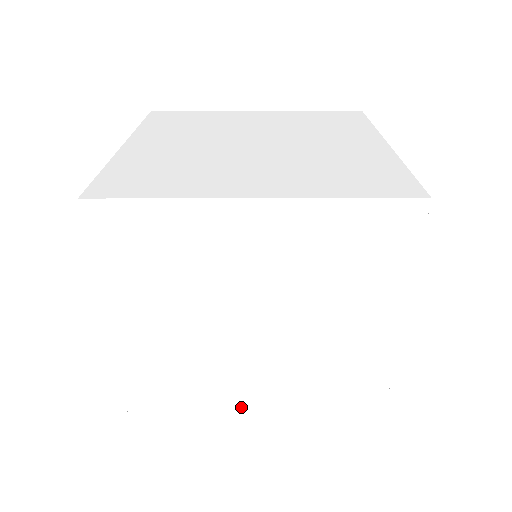
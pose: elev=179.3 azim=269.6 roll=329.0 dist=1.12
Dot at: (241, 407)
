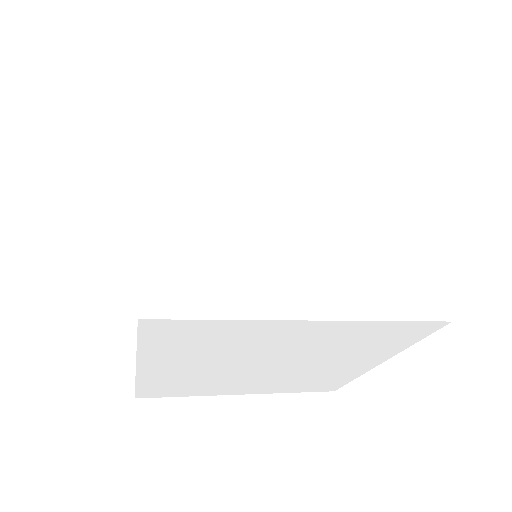
Dot at: (287, 283)
